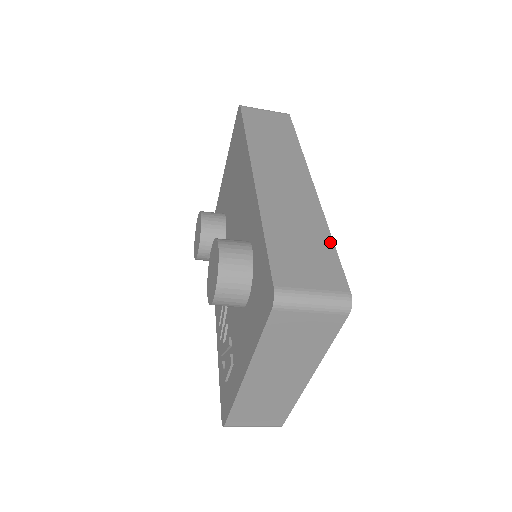
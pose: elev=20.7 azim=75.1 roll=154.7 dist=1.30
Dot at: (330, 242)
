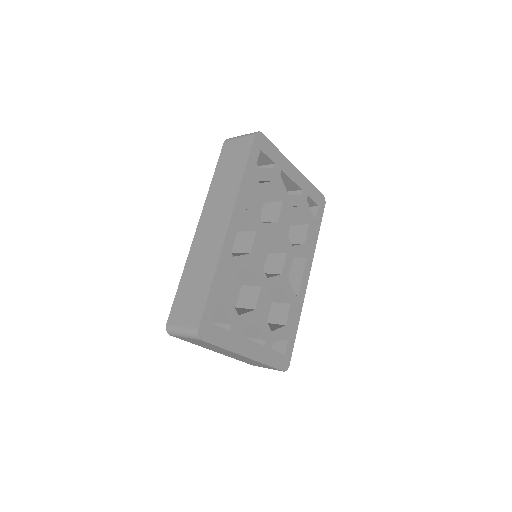
Dot at: (209, 286)
